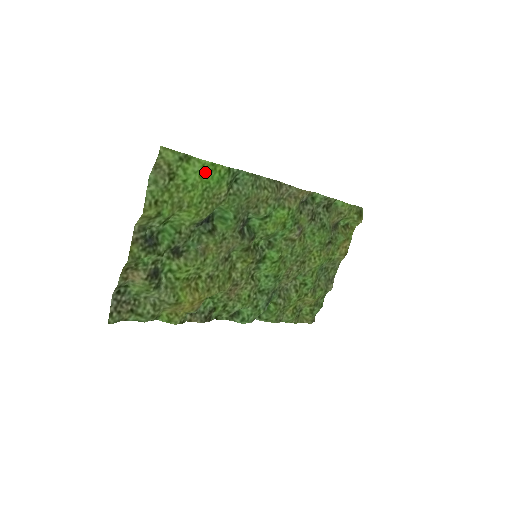
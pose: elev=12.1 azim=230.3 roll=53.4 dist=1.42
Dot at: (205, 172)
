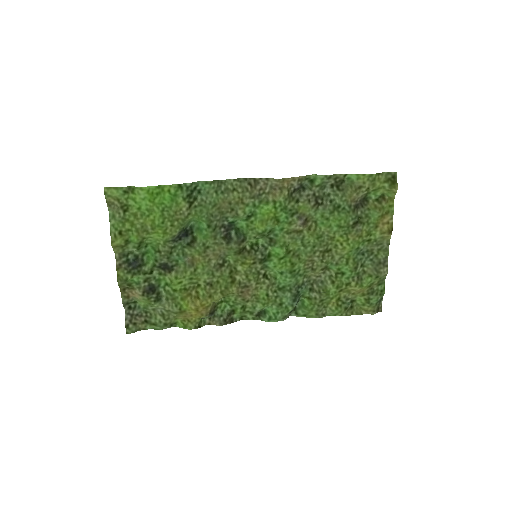
Dot at: (153, 196)
